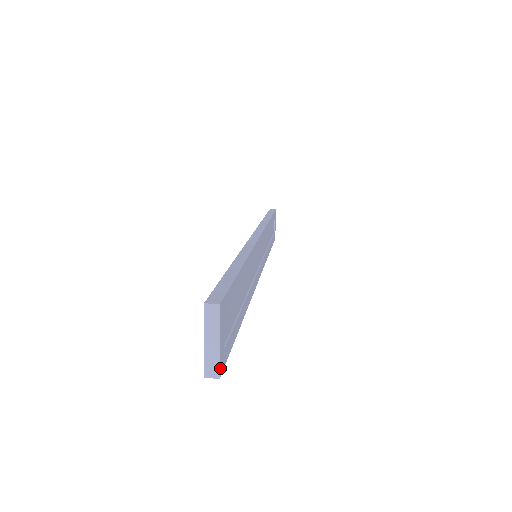
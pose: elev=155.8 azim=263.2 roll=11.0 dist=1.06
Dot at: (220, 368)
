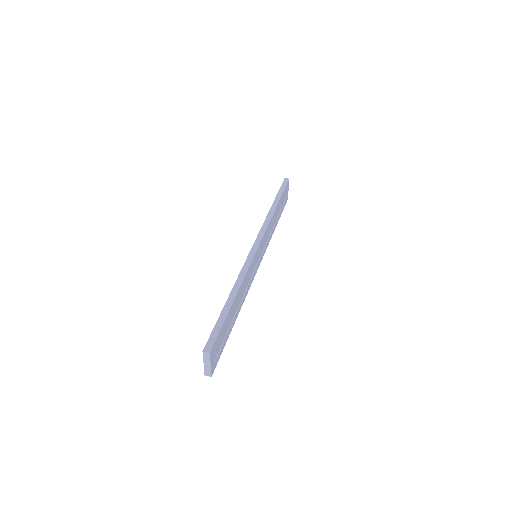
Dot at: (212, 373)
